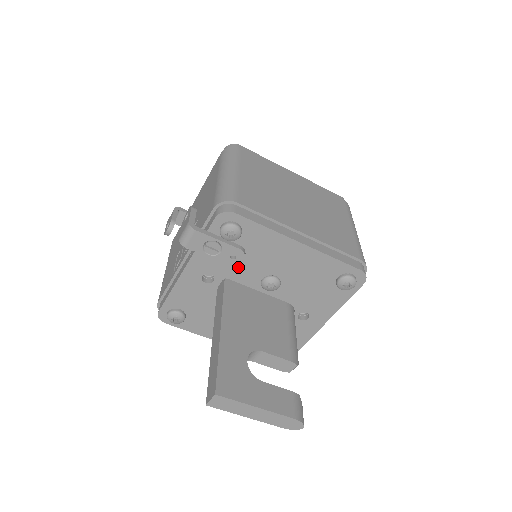
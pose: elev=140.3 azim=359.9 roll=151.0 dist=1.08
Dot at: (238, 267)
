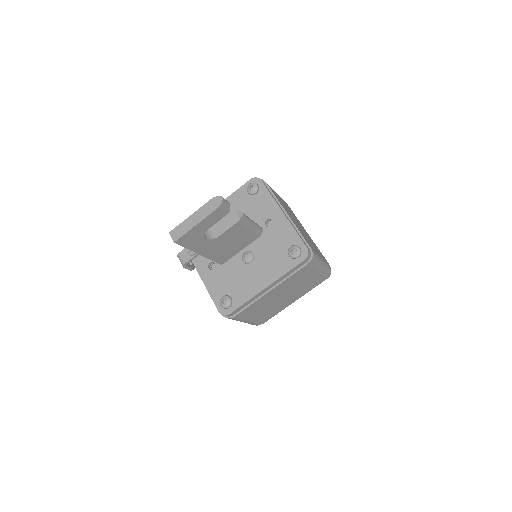
Dot at: occluded
